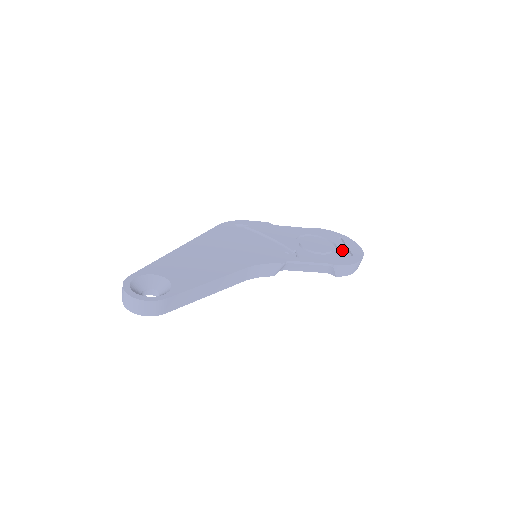
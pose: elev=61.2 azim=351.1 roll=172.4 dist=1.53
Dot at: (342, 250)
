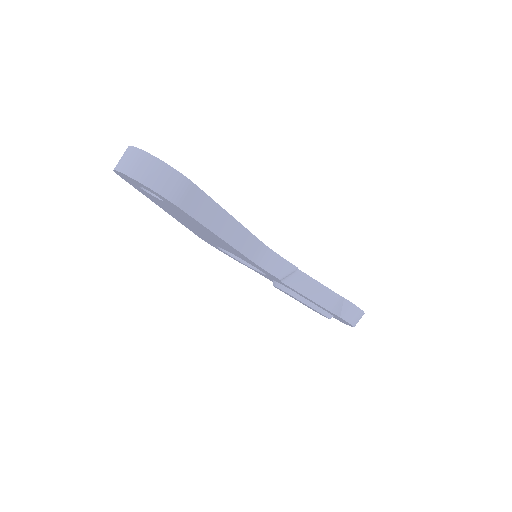
Dot at: occluded
